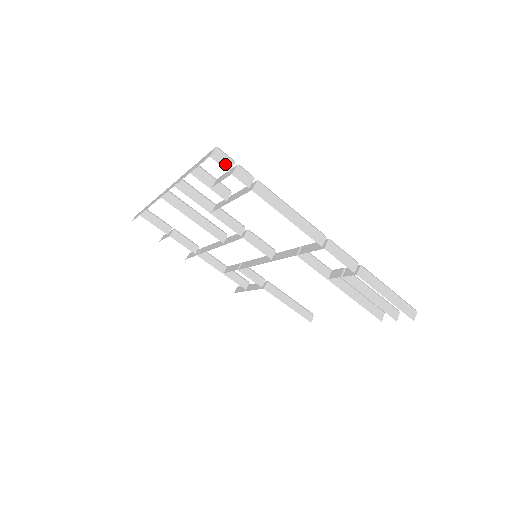
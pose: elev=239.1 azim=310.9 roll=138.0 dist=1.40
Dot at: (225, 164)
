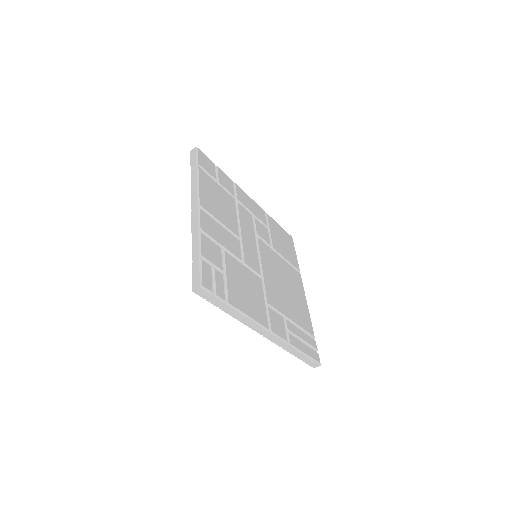
Dot at: (203, 295)
